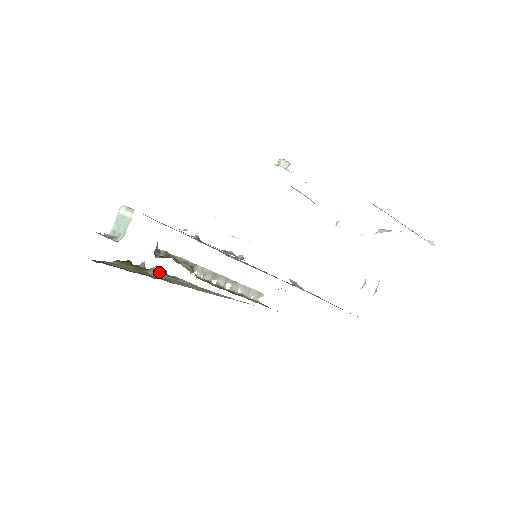
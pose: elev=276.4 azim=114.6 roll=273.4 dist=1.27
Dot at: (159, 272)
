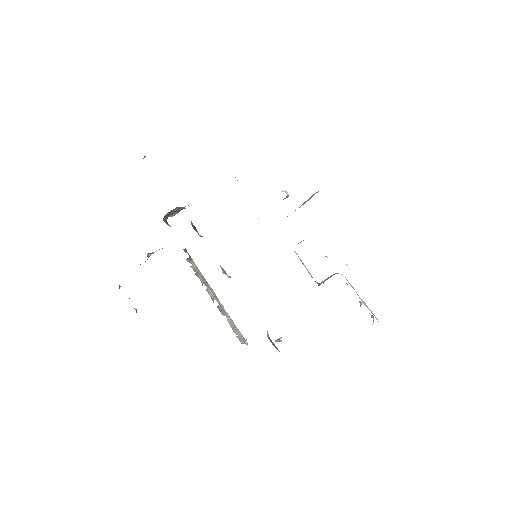
Dot at: (154, 252)
